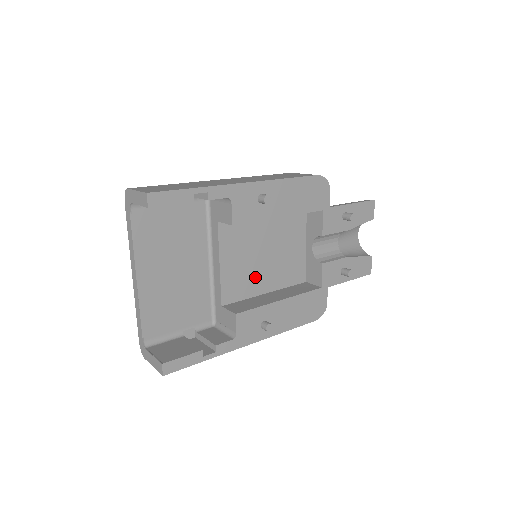
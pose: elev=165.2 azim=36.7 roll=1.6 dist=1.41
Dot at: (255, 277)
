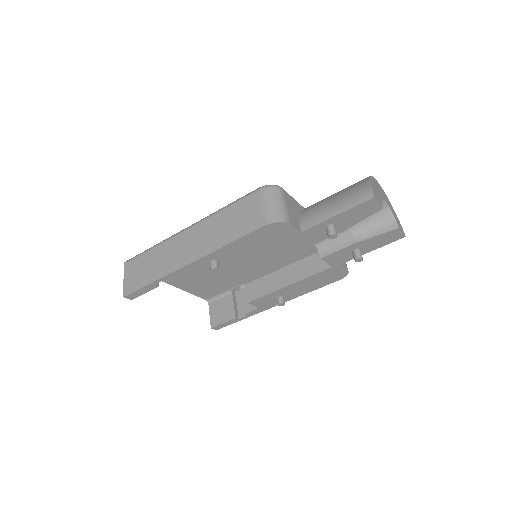
Dot at: (264, 265)
